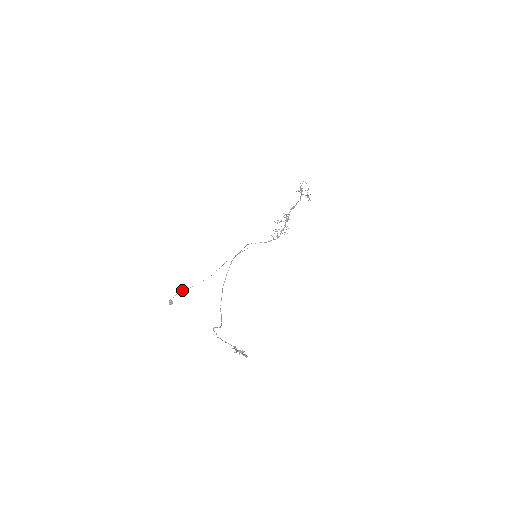
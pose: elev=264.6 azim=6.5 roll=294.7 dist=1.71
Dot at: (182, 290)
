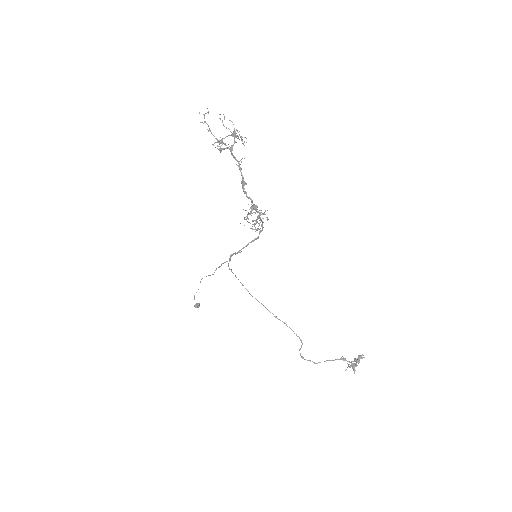
Dot at: occluded
